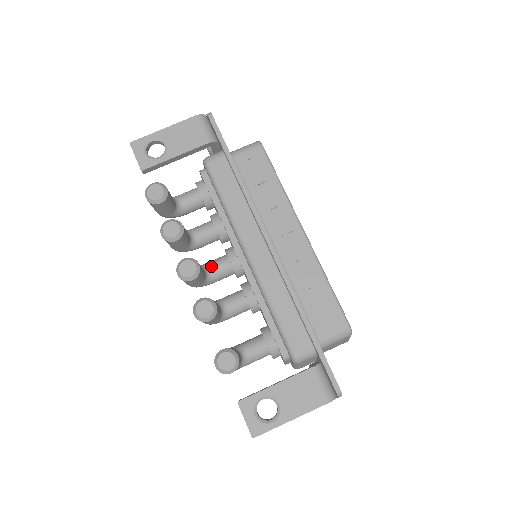
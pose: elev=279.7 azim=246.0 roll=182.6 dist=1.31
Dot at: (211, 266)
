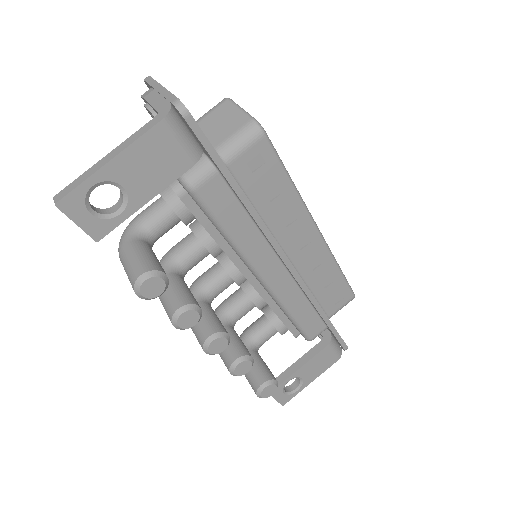
Dot at: (211, 291)
